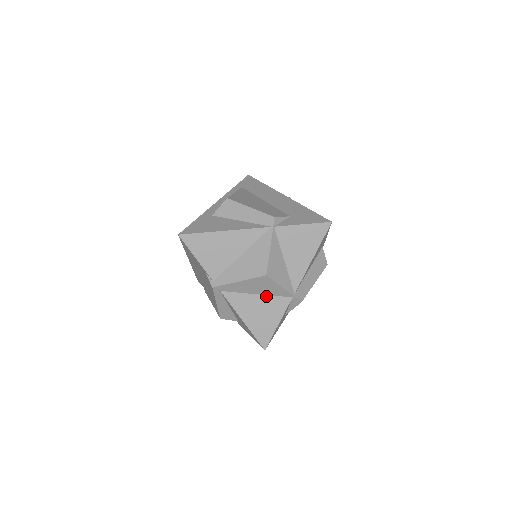
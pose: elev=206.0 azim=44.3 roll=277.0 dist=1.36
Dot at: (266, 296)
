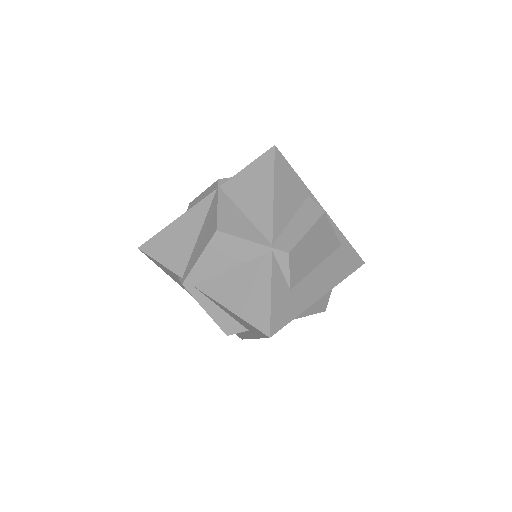
Dot at: (242, 265)
